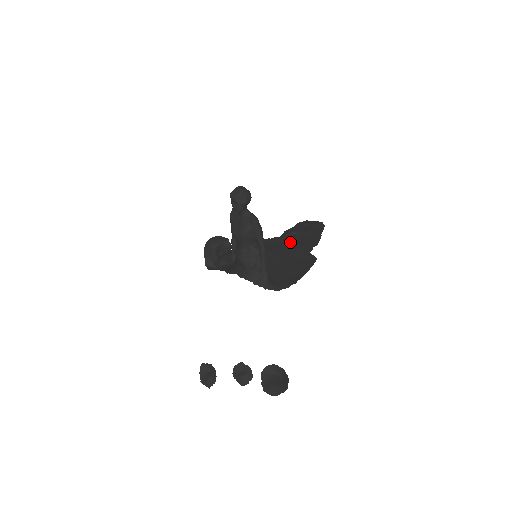
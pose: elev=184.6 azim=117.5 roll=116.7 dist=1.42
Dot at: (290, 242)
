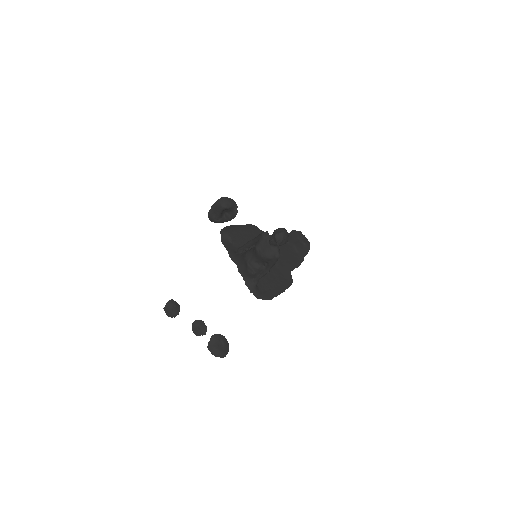
Dot at: (282, 250)
